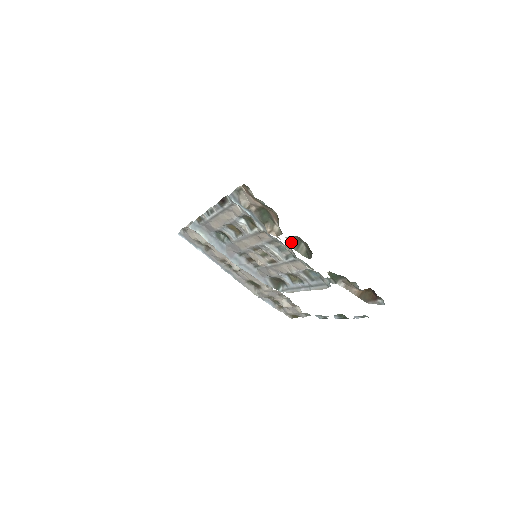
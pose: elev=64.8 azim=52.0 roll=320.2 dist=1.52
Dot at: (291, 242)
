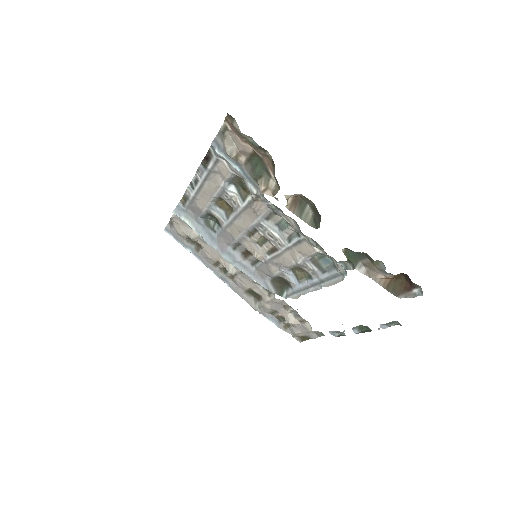
Dot at: (292, 204)
